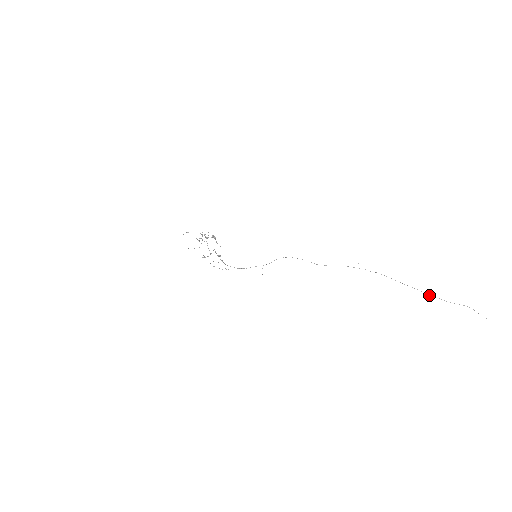
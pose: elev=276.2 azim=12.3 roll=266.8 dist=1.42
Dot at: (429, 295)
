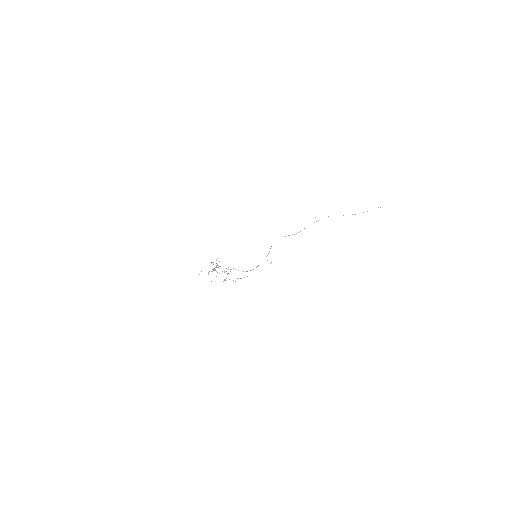
Dot at: occluded
